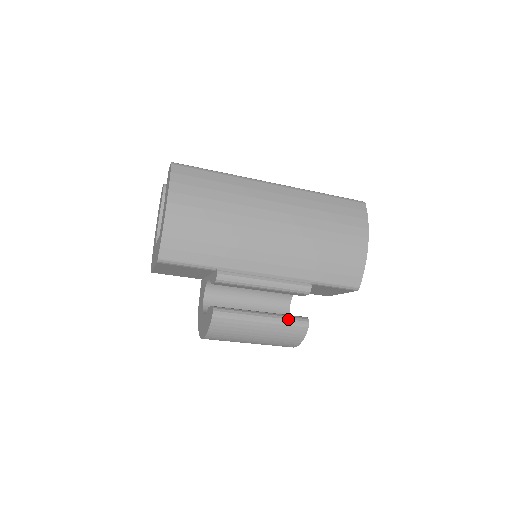
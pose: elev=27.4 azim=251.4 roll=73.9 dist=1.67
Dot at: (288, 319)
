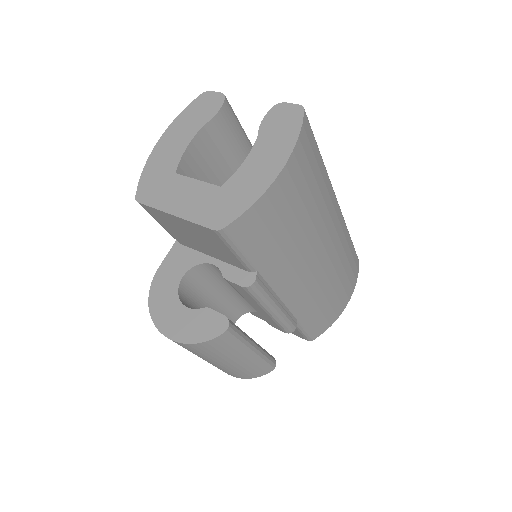
Dot at: (267, 357)
